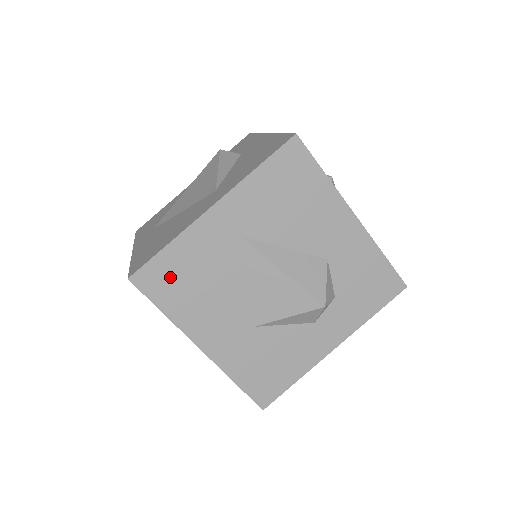
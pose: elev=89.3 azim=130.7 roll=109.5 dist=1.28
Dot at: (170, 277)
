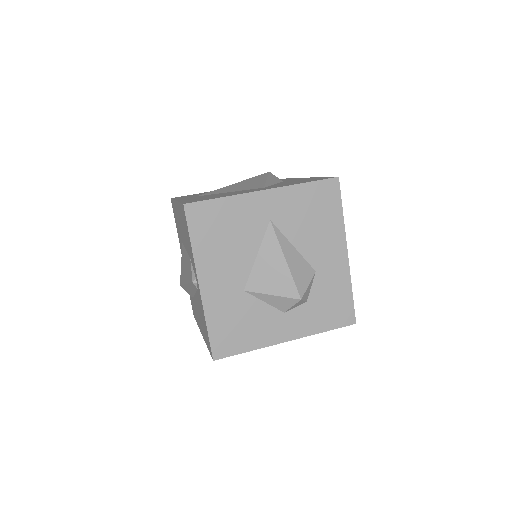
Dot at: (211, 220)
